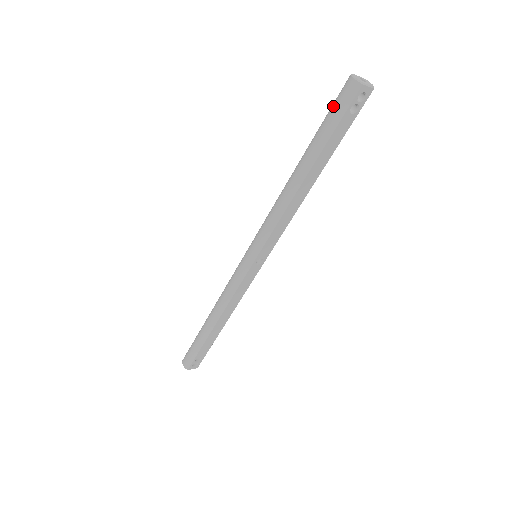
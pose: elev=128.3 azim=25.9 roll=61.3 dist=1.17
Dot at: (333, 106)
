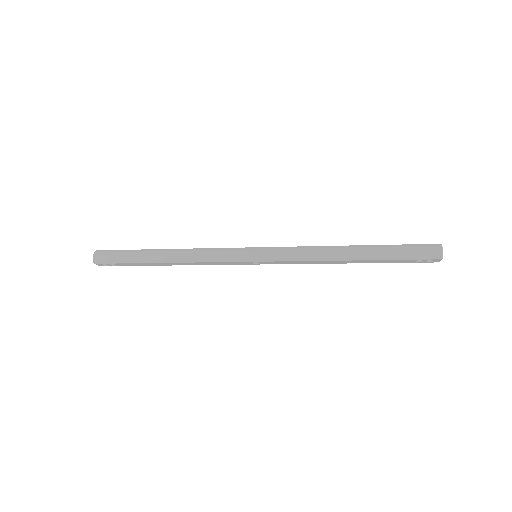
Dot at: (415, 247)
